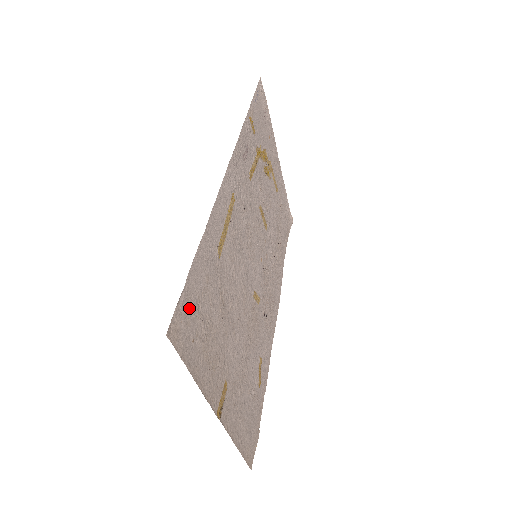
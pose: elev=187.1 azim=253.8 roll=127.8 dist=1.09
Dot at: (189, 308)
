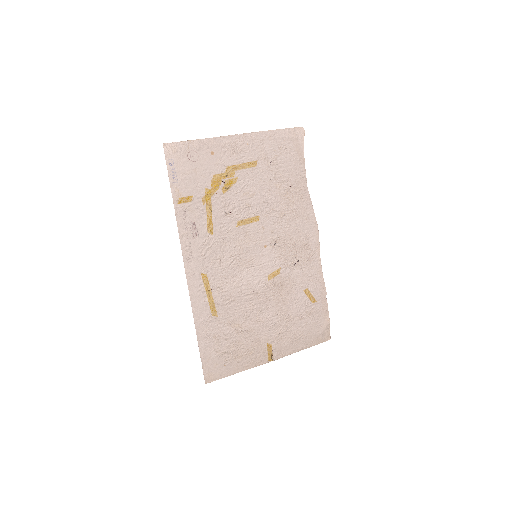
Dot at: (212, 361)
